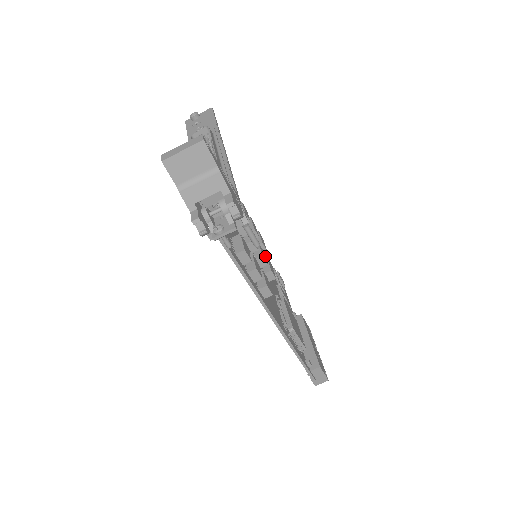
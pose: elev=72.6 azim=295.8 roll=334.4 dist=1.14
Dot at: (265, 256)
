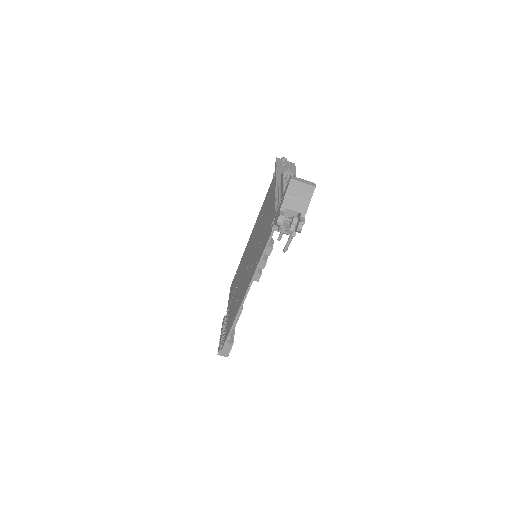
Dot at: occluded
